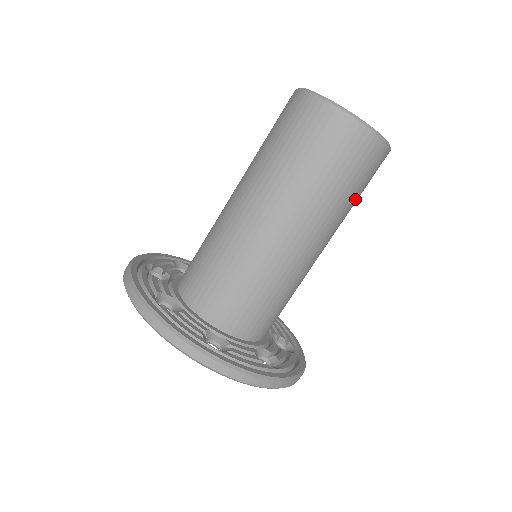
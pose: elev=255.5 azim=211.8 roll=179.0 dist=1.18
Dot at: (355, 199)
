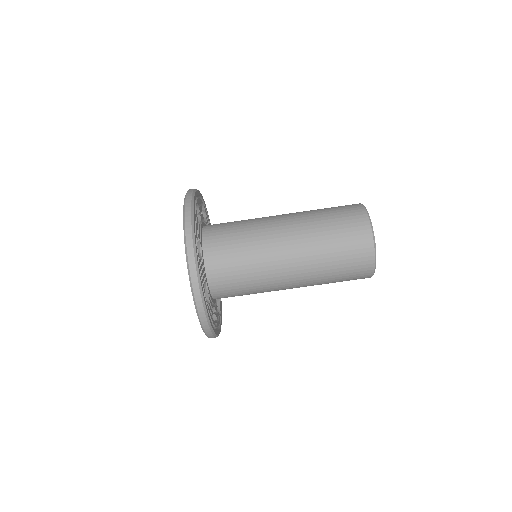
Dot at: (334, 273)
